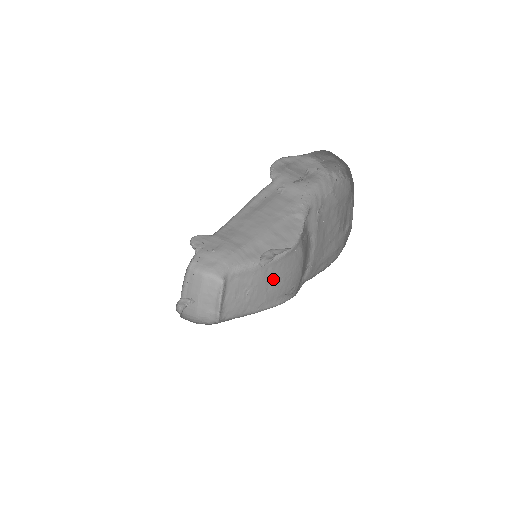
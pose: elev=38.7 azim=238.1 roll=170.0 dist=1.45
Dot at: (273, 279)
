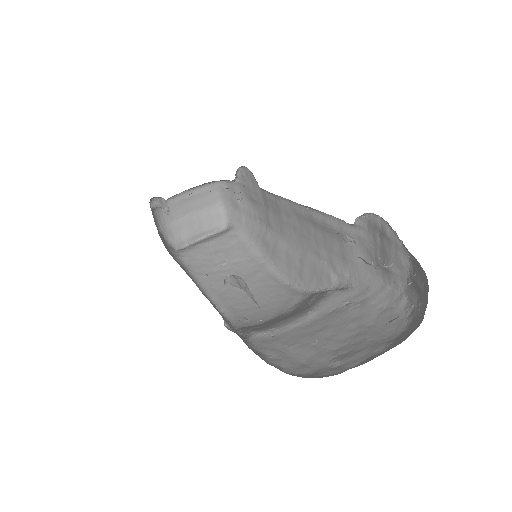
Dot at: (250, 286)
